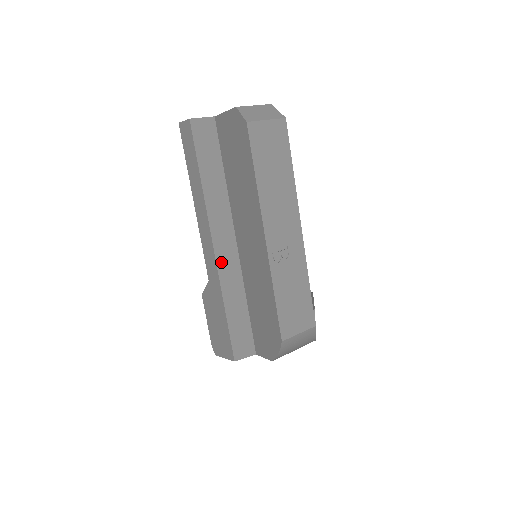
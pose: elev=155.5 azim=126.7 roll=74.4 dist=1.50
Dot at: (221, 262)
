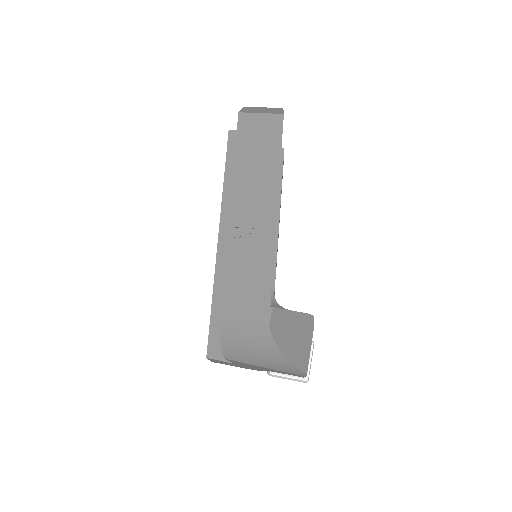
Dot at: (222, 254)
